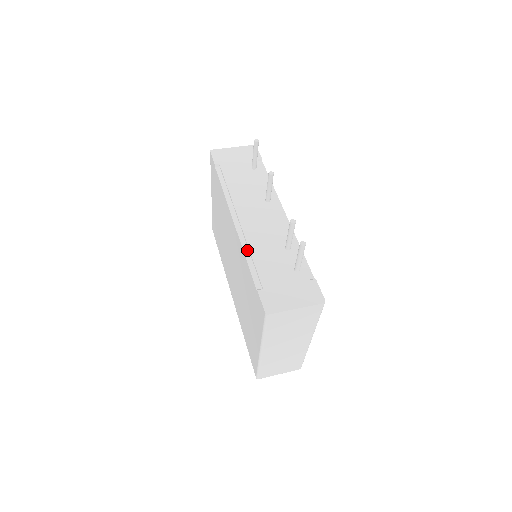
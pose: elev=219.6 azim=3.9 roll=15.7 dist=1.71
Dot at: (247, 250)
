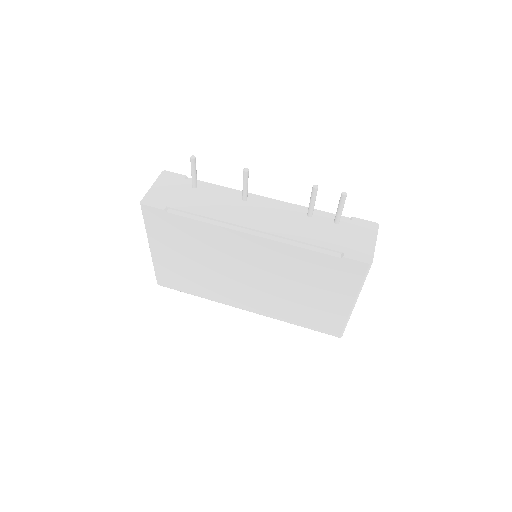
Dot at: (292, 242)
